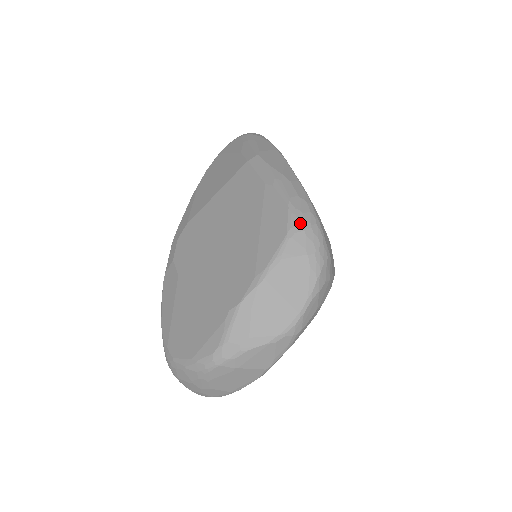
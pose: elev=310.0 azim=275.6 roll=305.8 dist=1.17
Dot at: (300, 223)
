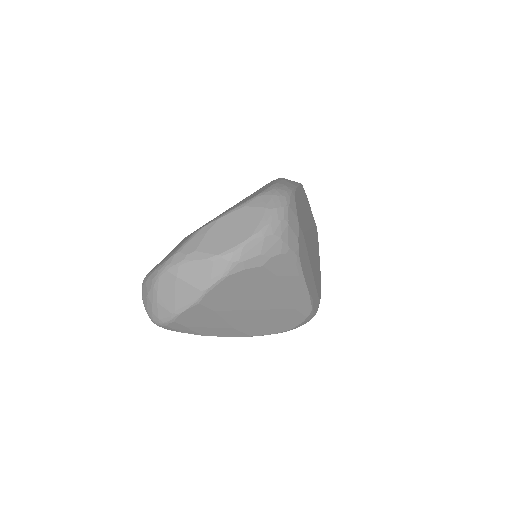
Dot at: (272, 191)
